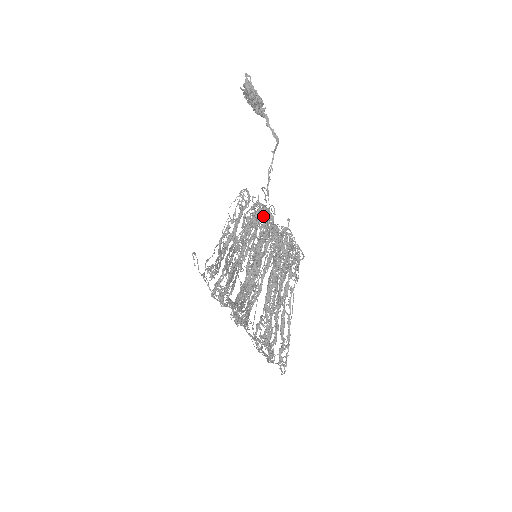
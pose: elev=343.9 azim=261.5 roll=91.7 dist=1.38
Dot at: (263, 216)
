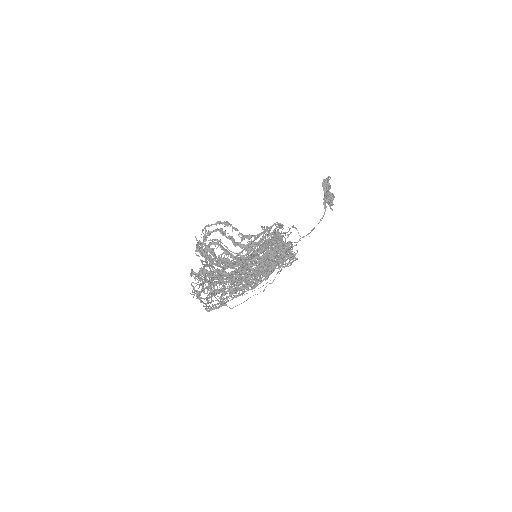
Dot at: (275, 224)
